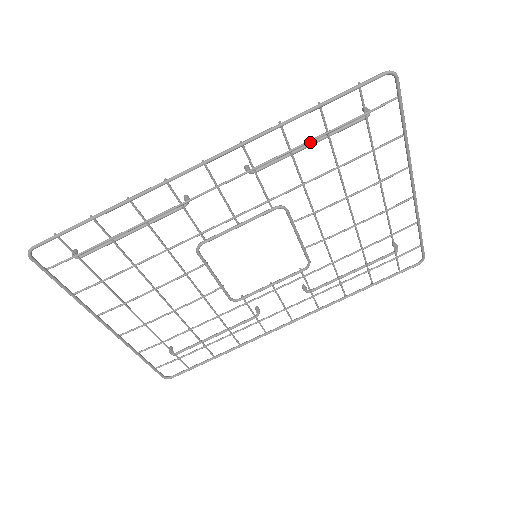
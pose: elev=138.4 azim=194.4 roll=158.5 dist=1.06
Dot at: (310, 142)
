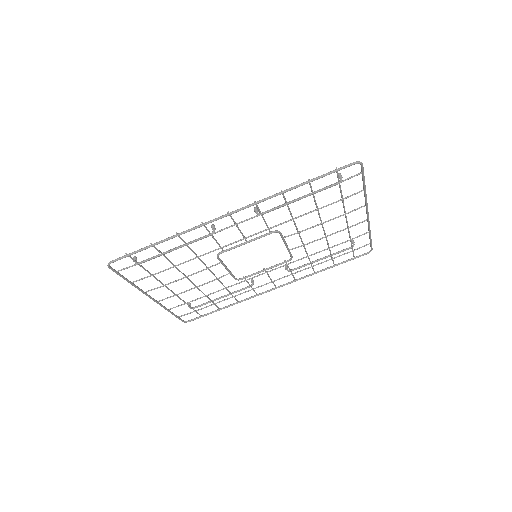
Dot at: (300, 197)
